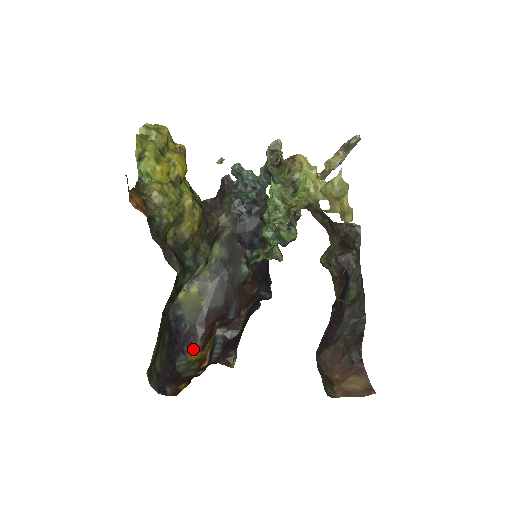
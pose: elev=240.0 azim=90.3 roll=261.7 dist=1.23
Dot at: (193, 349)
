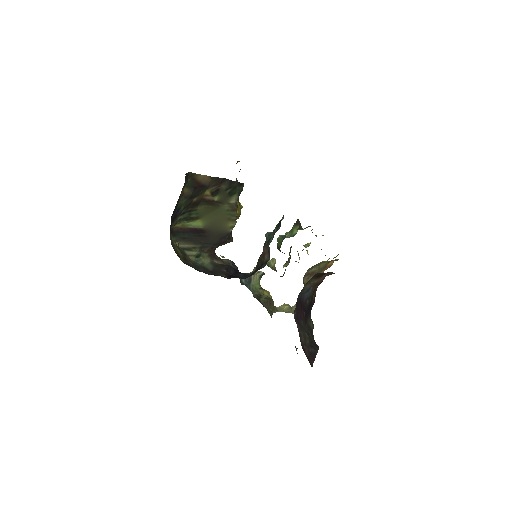
Dot at: occluded
